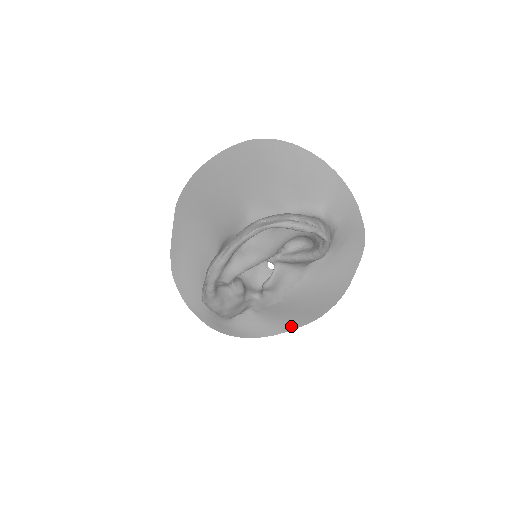
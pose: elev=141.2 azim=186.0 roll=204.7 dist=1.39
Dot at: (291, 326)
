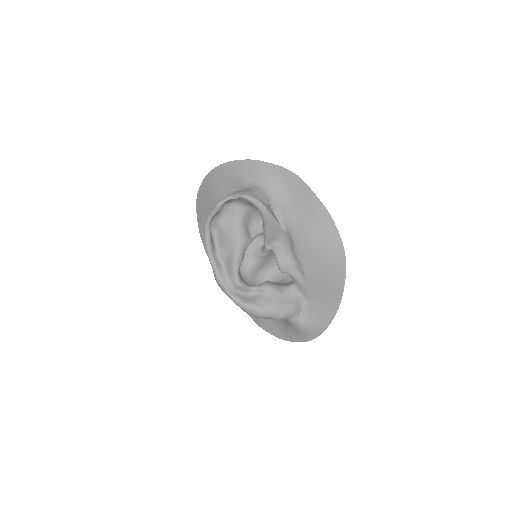
Dot at: (340, 282)
